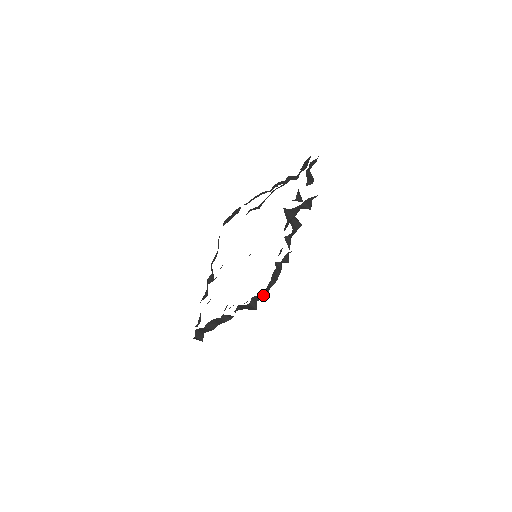
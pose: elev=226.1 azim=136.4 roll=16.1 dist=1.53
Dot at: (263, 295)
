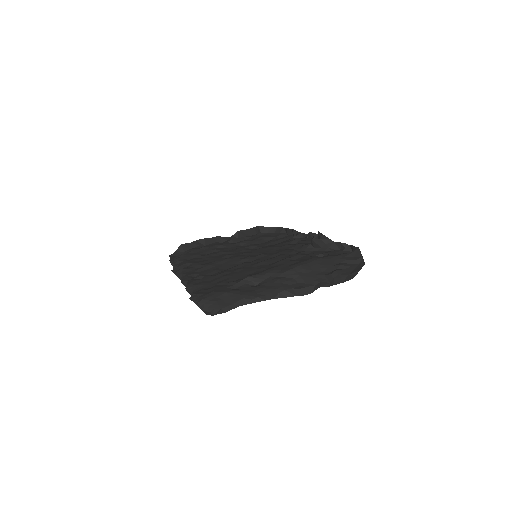
Dot at: (270, 231)
